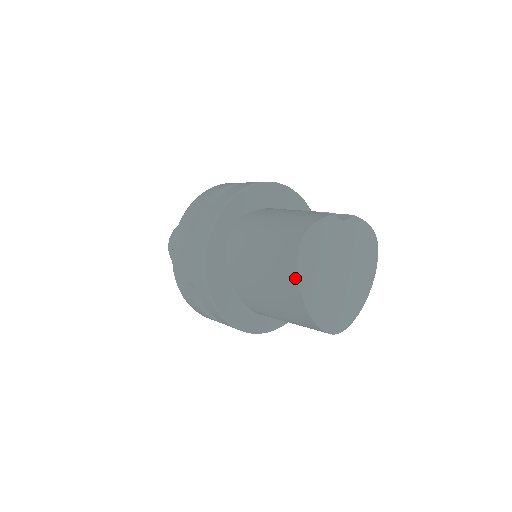
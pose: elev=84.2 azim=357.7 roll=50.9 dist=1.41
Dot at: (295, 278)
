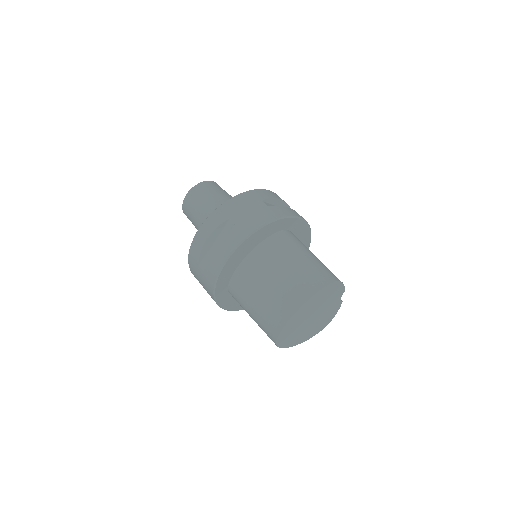
Dot at: (313, 292)
